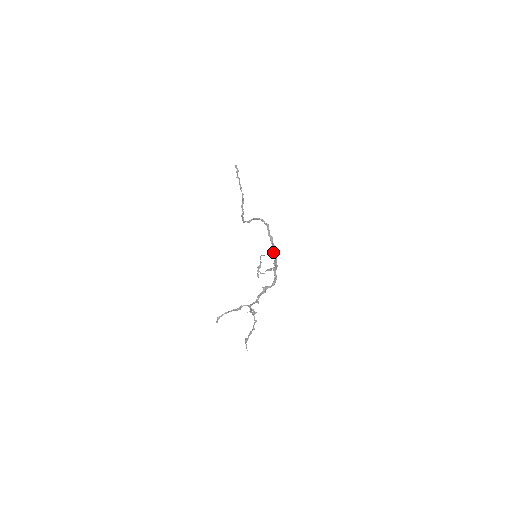
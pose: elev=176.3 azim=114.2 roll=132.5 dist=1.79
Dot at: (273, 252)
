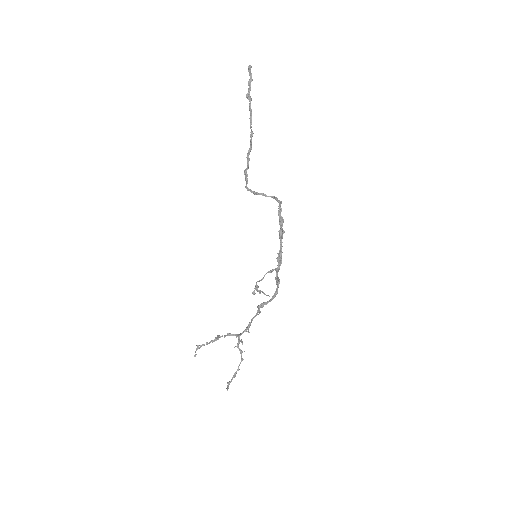
Dot at: (279, 237)
